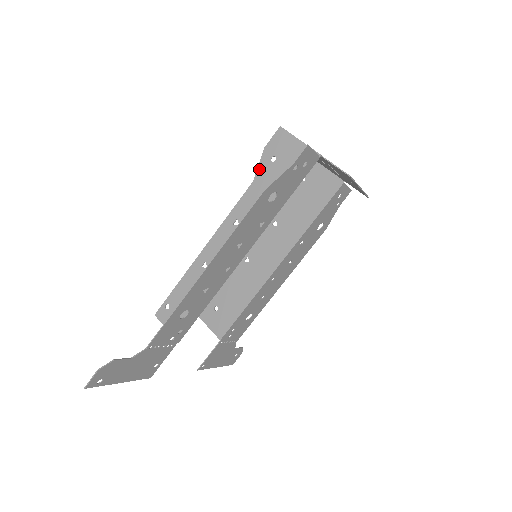
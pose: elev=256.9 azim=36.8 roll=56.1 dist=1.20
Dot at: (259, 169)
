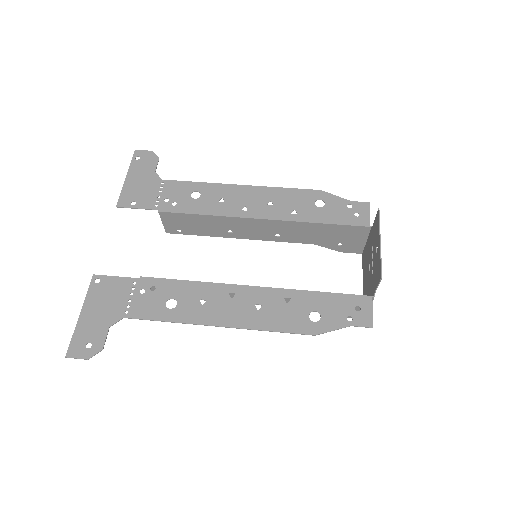
Dot at: (325, 246)
